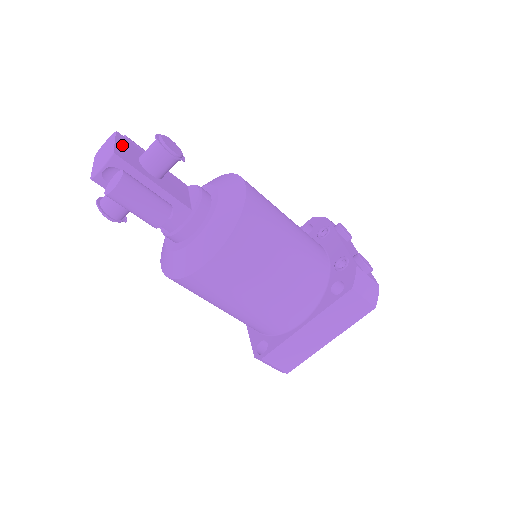
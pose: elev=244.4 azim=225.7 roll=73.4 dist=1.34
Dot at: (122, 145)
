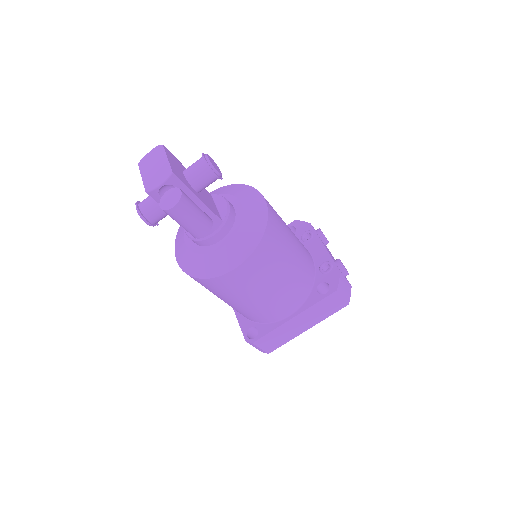
Dot at: (172, 161)
